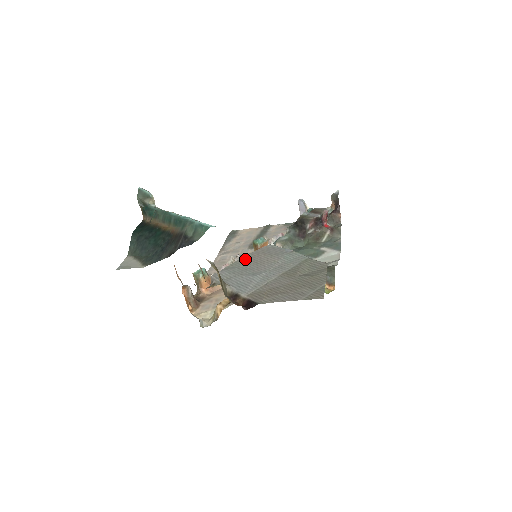
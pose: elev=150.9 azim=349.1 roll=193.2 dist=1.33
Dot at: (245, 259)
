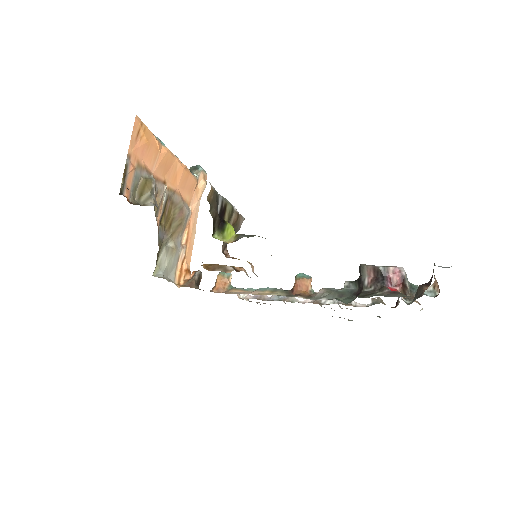
Dot at: occluded
